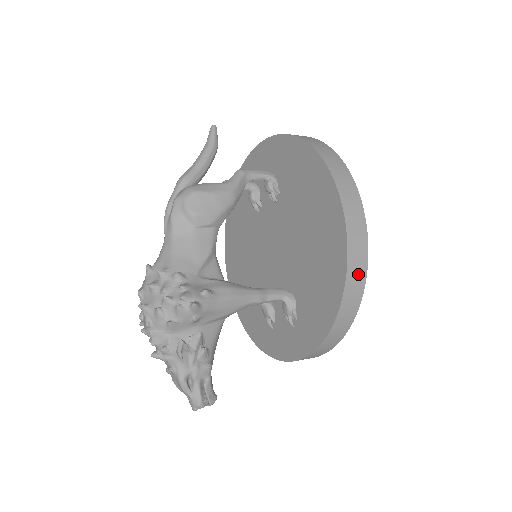
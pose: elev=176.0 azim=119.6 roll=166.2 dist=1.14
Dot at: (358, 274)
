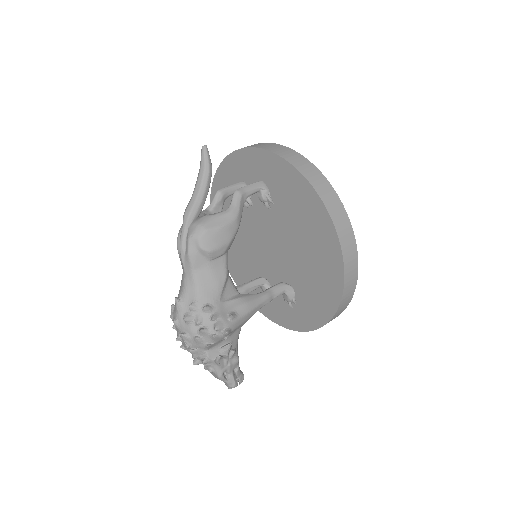
Dot at: (351, 287)
